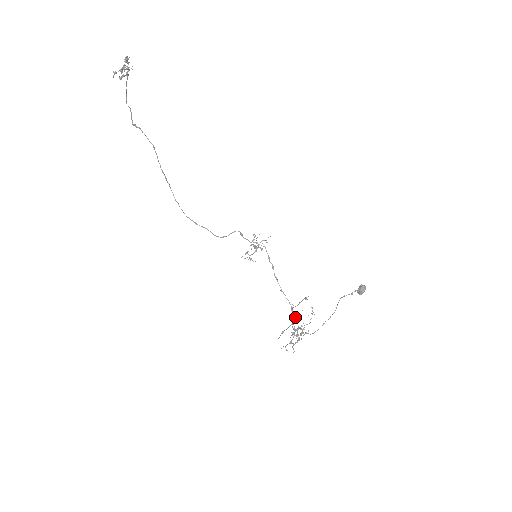
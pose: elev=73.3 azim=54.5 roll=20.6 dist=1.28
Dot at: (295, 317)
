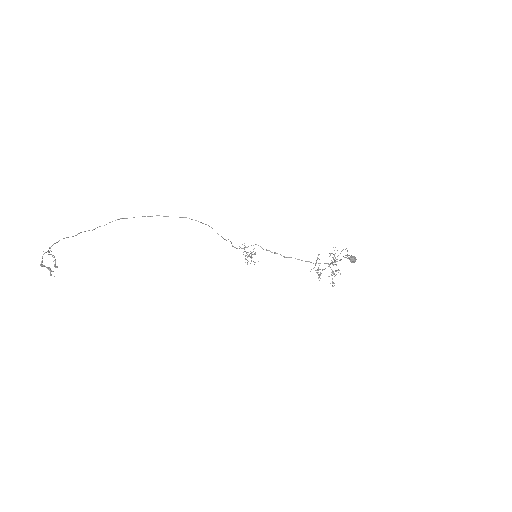
Dot at: occluded
